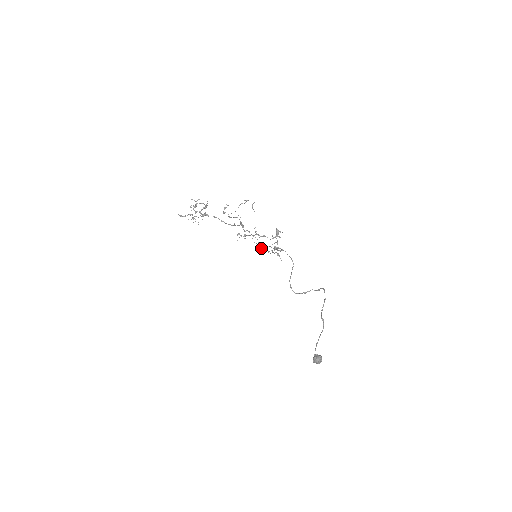
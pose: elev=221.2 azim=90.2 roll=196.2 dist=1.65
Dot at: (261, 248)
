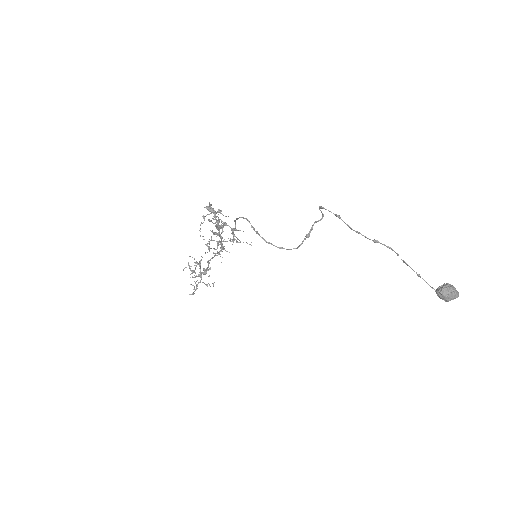
Dot at: occluded
